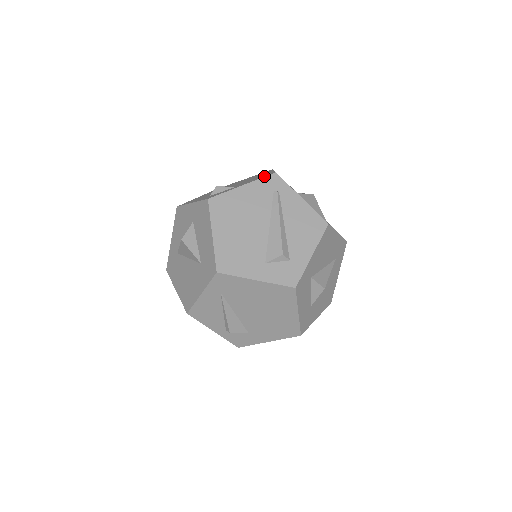
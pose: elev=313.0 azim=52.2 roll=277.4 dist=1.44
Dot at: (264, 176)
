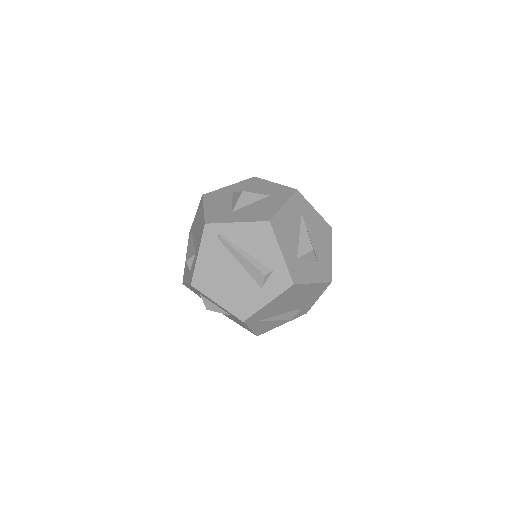
Dot at: (202, 233)
